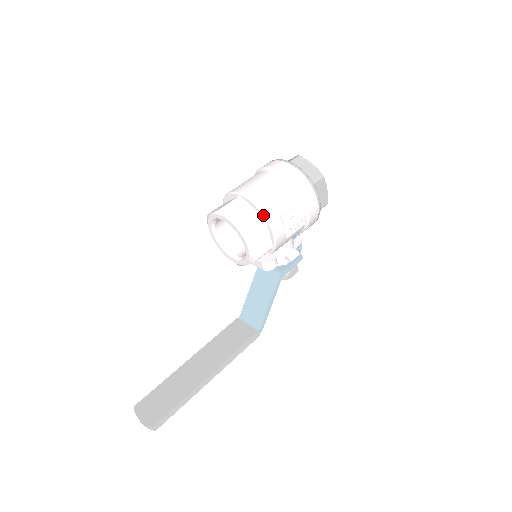
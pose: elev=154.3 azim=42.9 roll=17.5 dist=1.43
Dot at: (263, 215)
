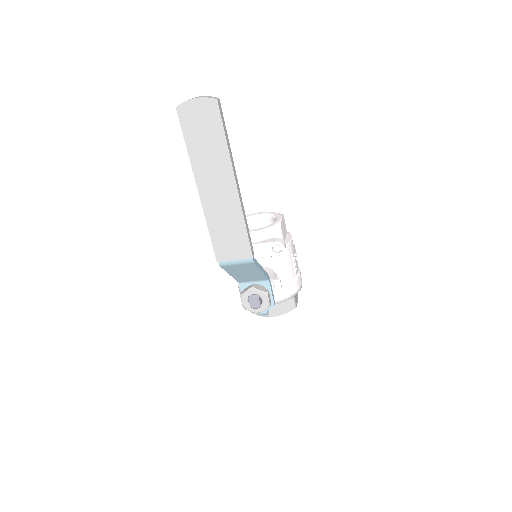
Dot at: (287, 232)
